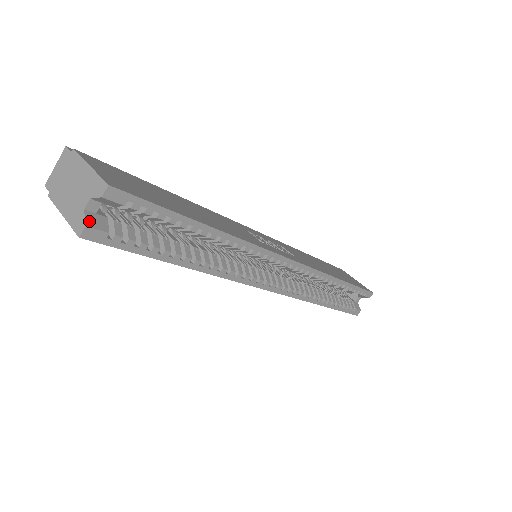
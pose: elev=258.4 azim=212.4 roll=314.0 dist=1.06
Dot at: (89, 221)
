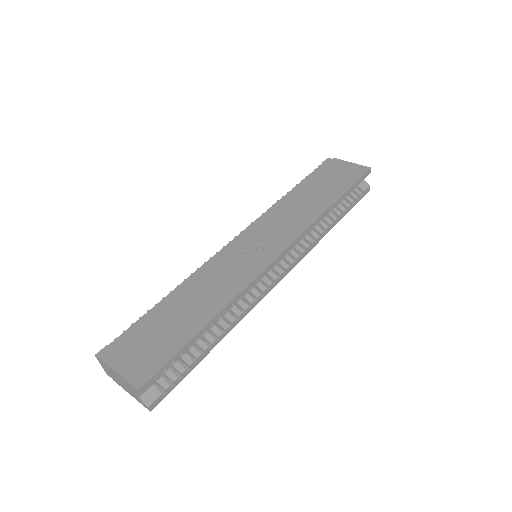
Dot at: (147, 401)
